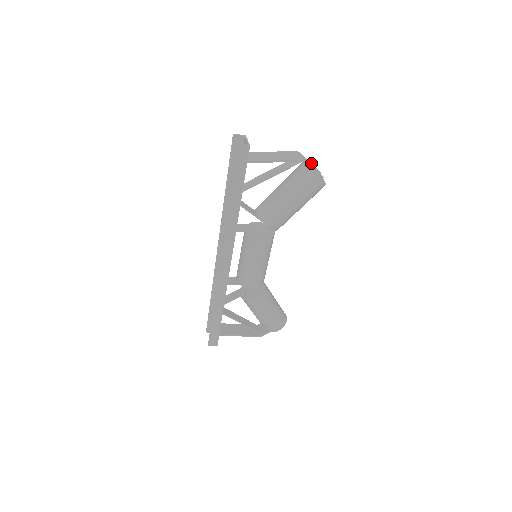
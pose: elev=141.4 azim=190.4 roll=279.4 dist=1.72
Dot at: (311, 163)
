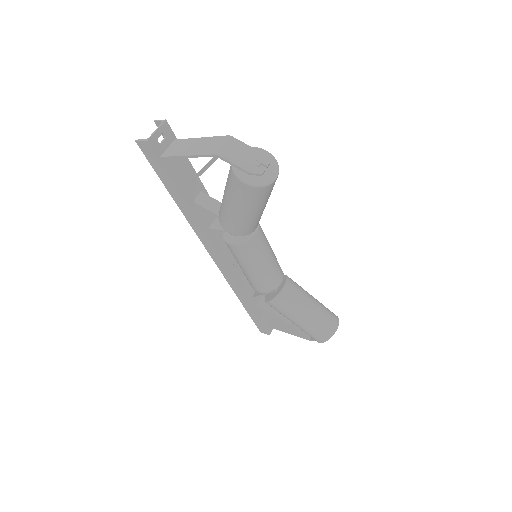
Dot at: (255, 150)
